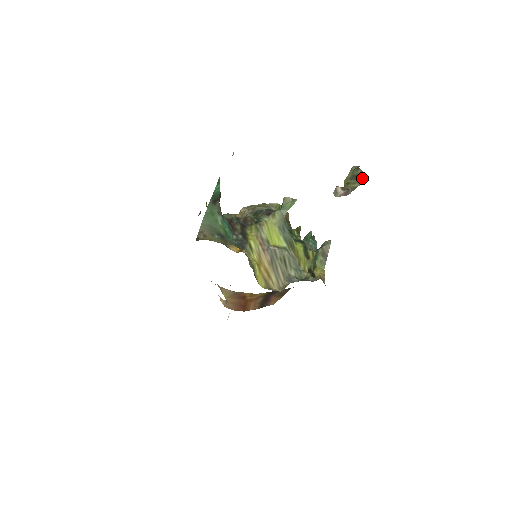
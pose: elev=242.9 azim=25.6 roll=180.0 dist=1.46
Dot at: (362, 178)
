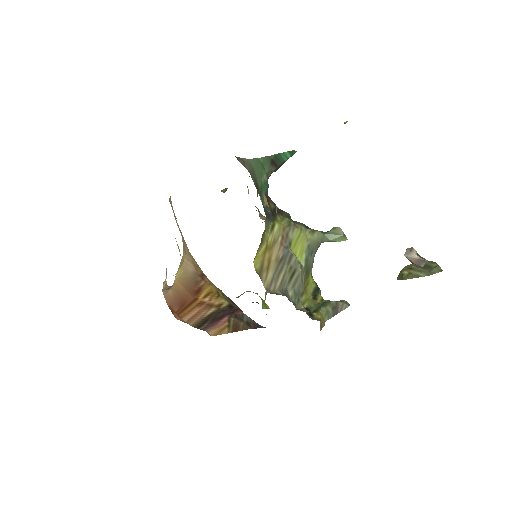
Dot at: (435, 271)
